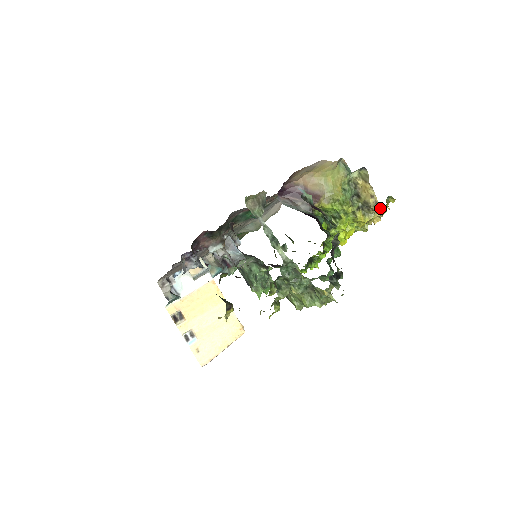
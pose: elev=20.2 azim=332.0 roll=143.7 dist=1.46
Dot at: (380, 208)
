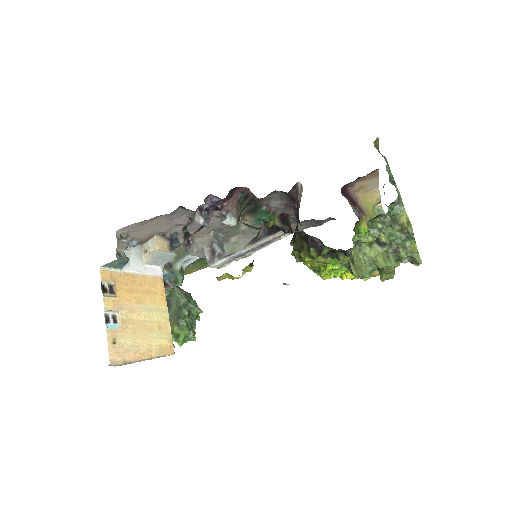
Dot at: occluded
